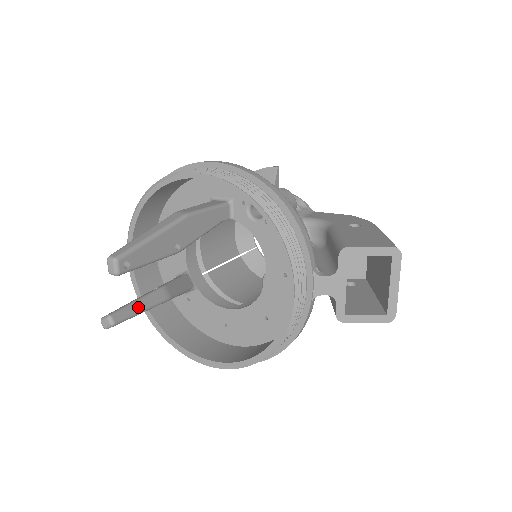
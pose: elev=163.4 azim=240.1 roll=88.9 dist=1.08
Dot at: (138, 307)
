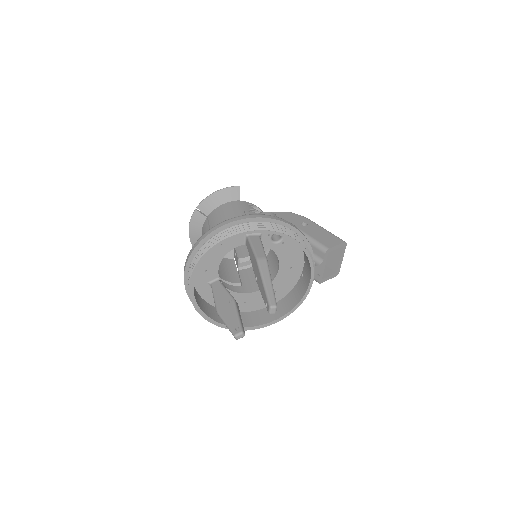
Dot at: (241, 319)
